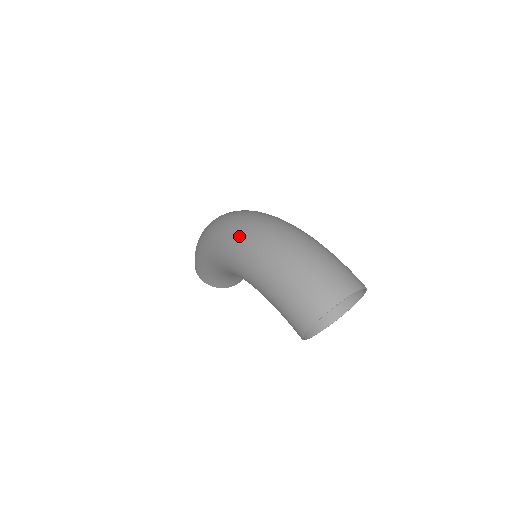
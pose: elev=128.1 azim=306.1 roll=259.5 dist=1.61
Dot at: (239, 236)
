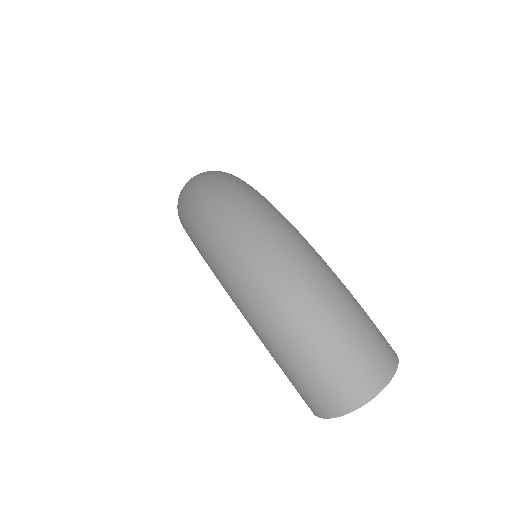
Dot at: (233, 269)
